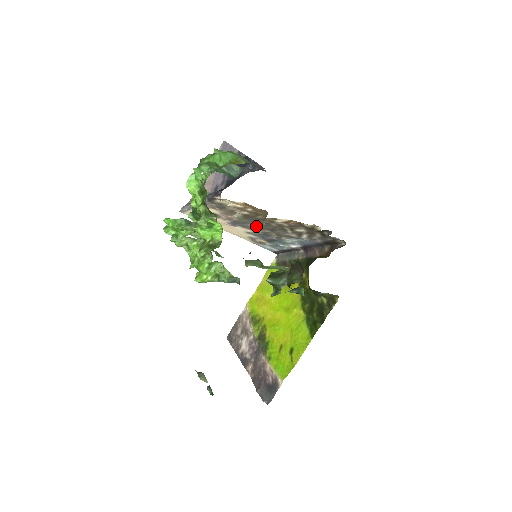
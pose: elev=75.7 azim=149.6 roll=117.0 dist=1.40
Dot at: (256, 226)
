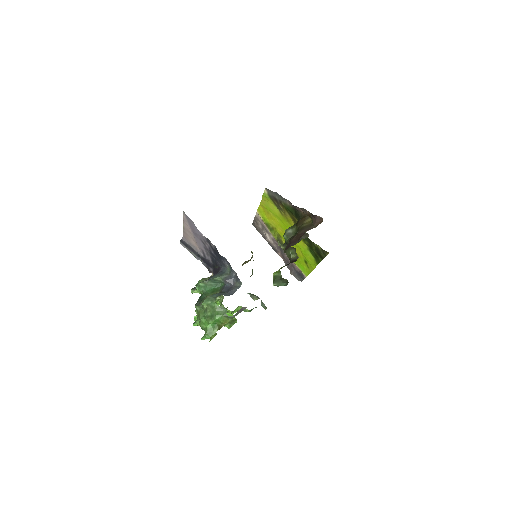
Dot at: occluded
